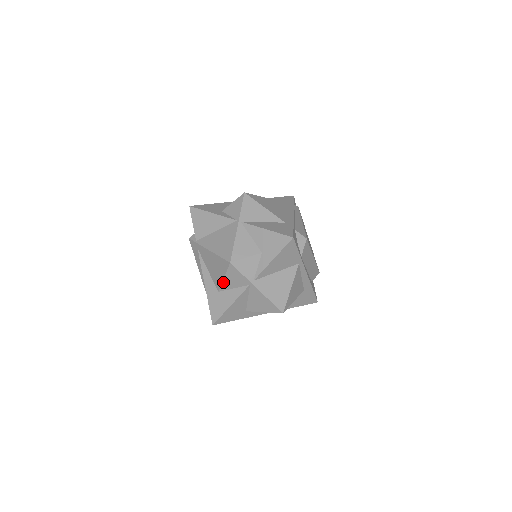
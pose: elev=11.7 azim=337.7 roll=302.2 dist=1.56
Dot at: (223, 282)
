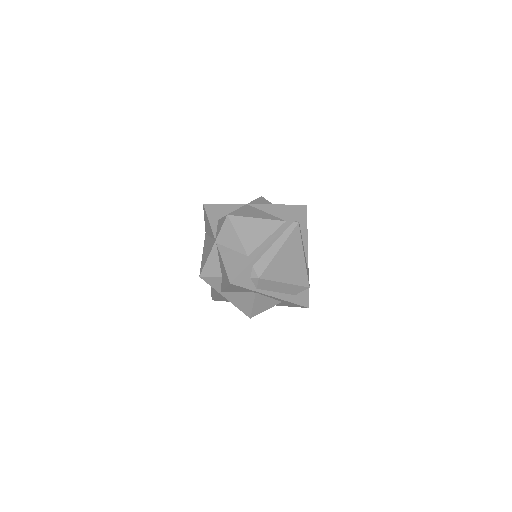
Dot at: occluded
